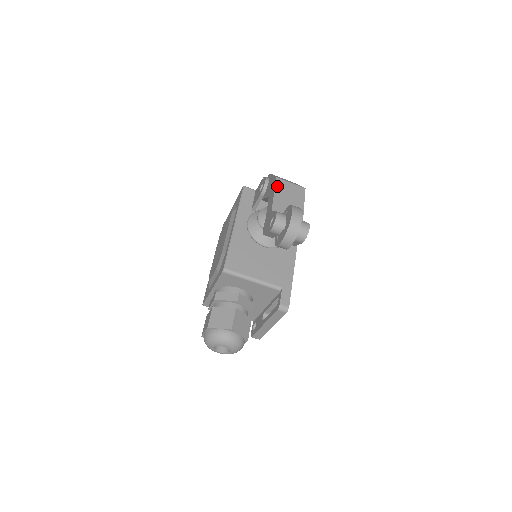
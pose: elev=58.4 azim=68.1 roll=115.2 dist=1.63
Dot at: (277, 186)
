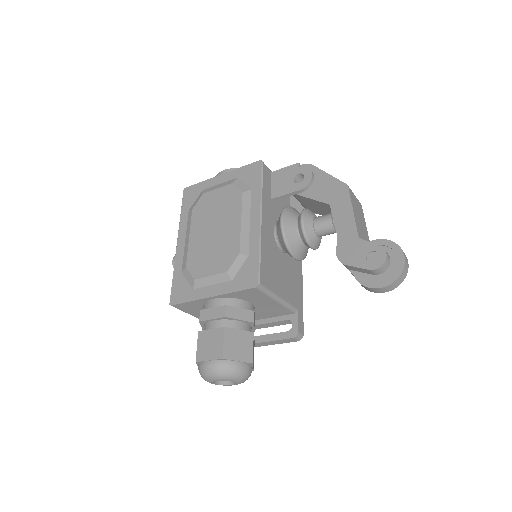
Dot at: (351, 199)
